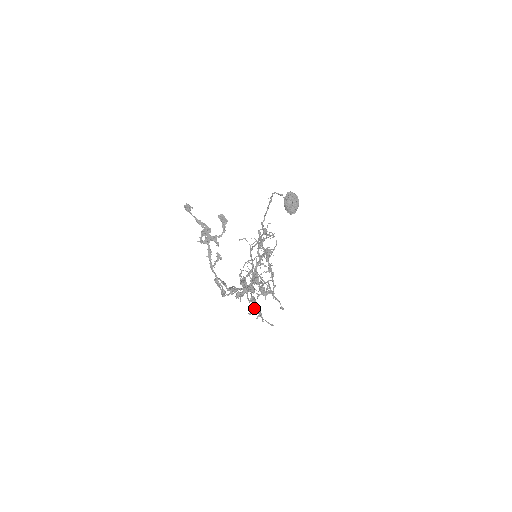
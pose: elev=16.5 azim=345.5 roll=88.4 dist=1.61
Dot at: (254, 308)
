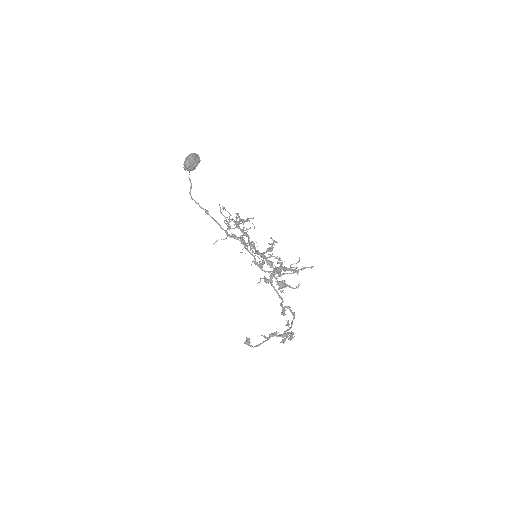
Dot at: (280, 264)
